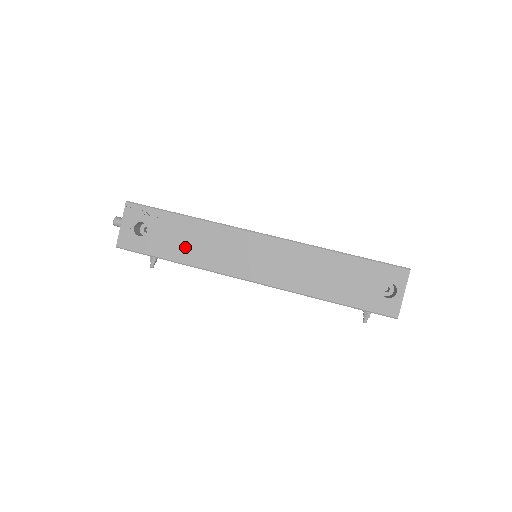
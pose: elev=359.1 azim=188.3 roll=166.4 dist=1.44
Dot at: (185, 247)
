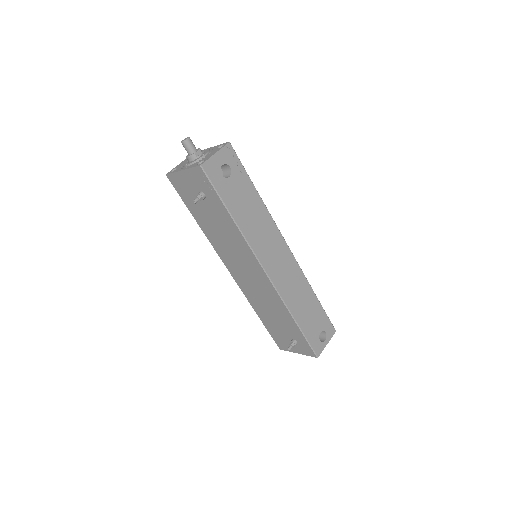
Dot at: (245, 213)
